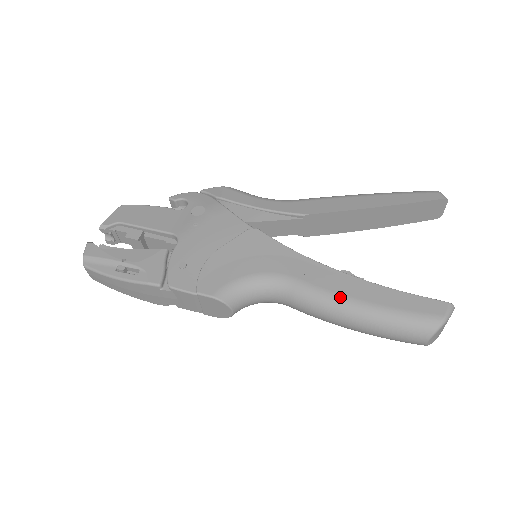
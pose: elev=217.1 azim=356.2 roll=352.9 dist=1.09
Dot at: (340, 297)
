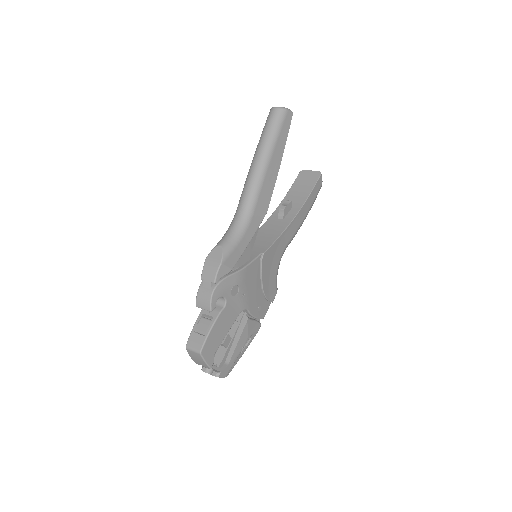
Dot at: (301, 225)
